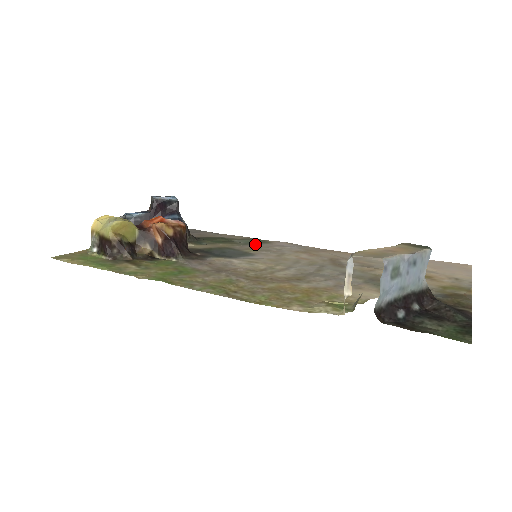
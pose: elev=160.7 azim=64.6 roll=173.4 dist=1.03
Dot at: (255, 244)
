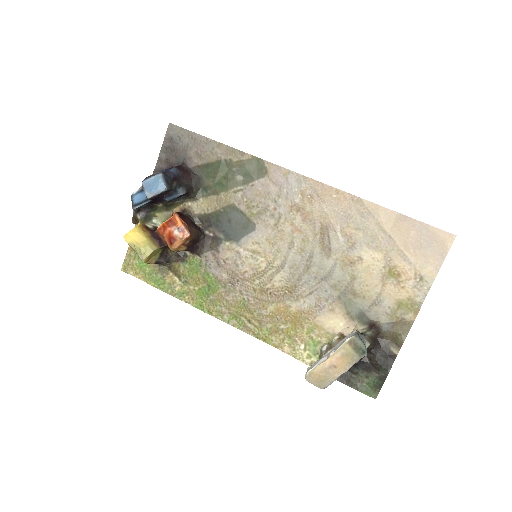
Dot at: (253, 182)
